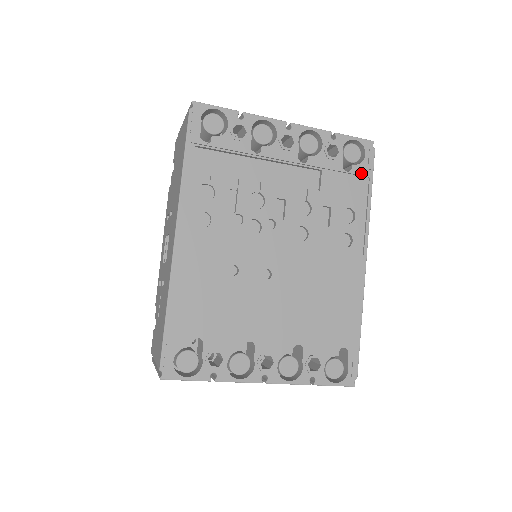
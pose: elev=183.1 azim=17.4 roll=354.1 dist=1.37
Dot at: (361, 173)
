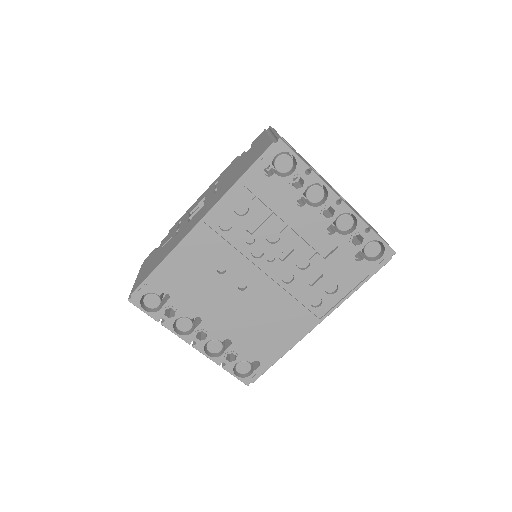
Dot at: (366, 268)
